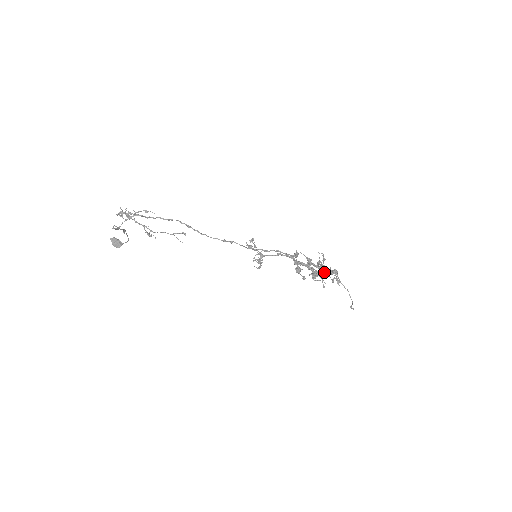
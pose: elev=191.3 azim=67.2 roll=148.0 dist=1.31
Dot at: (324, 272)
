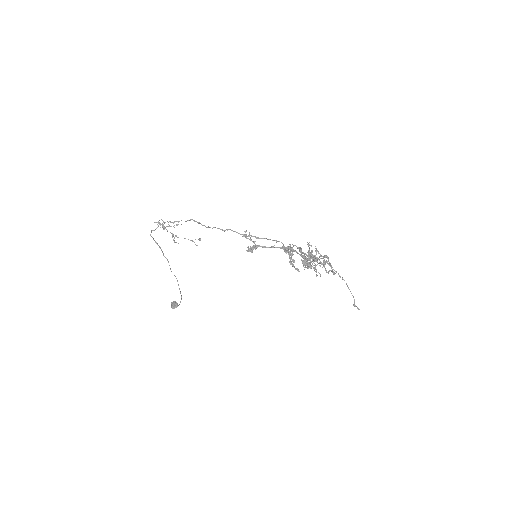
Dot at: (314, 257)
